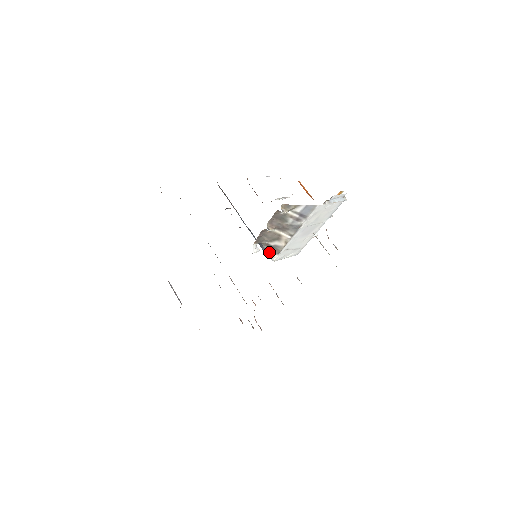
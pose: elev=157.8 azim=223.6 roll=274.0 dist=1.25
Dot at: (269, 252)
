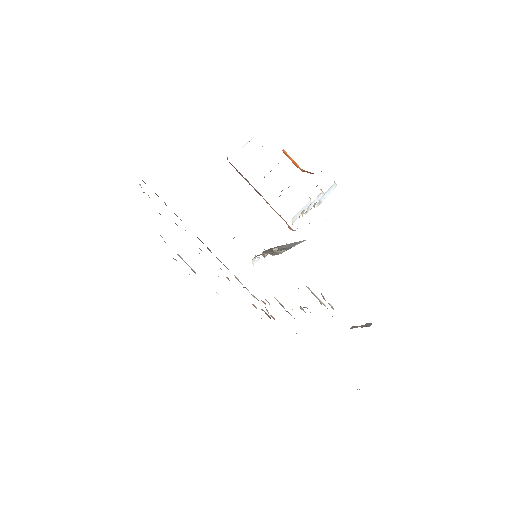
Dot at: occluded
